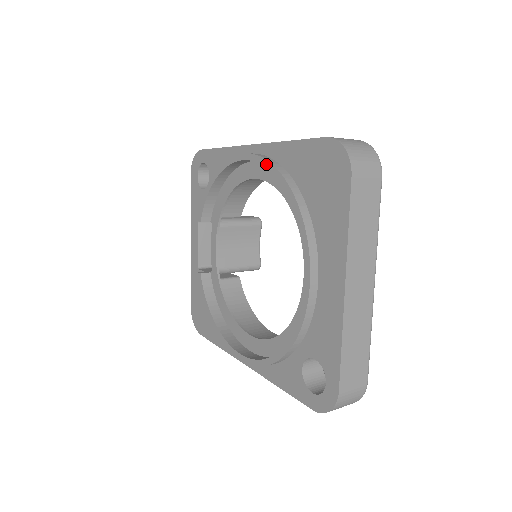
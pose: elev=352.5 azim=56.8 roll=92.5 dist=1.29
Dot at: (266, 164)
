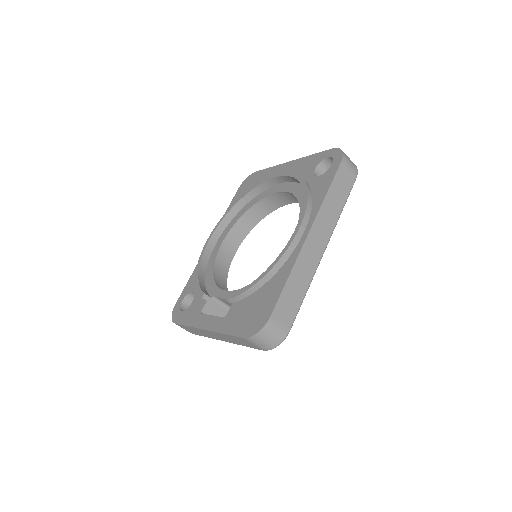
Dot at: (222, 218)
